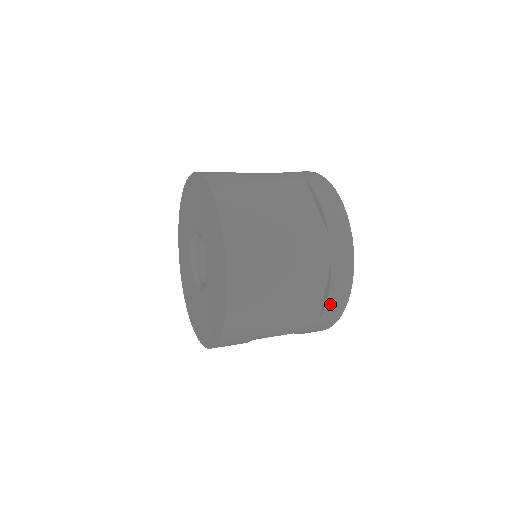
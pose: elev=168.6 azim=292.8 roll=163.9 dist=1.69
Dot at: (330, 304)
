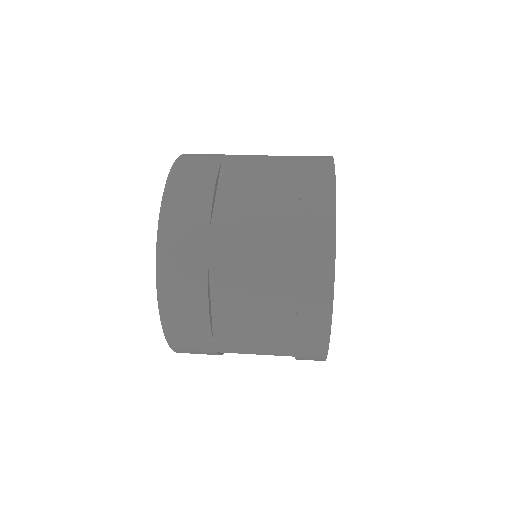
Dot at: occluded
